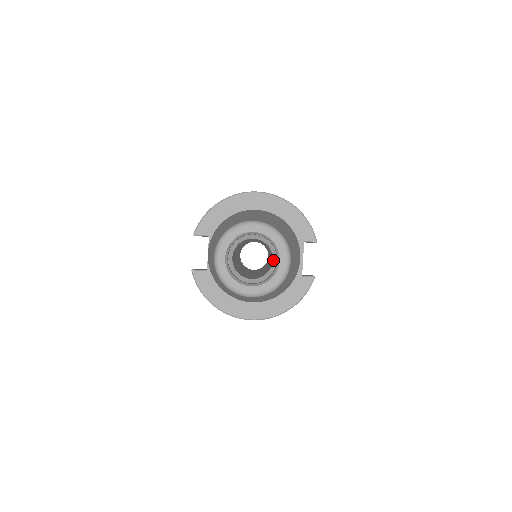
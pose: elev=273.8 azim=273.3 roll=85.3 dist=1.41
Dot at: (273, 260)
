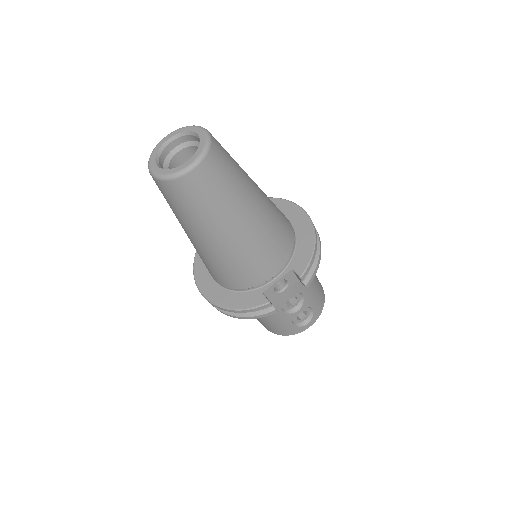
Dot at: occluded
